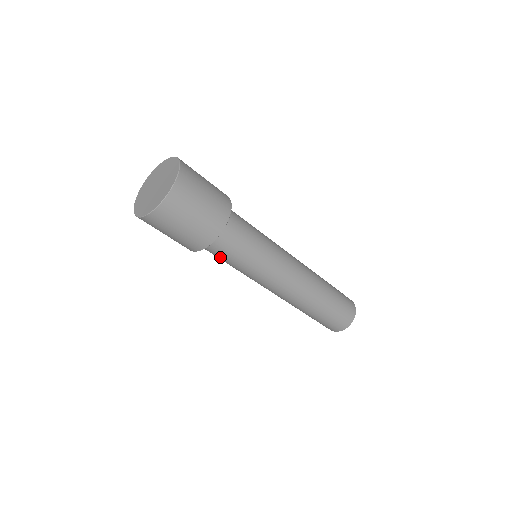
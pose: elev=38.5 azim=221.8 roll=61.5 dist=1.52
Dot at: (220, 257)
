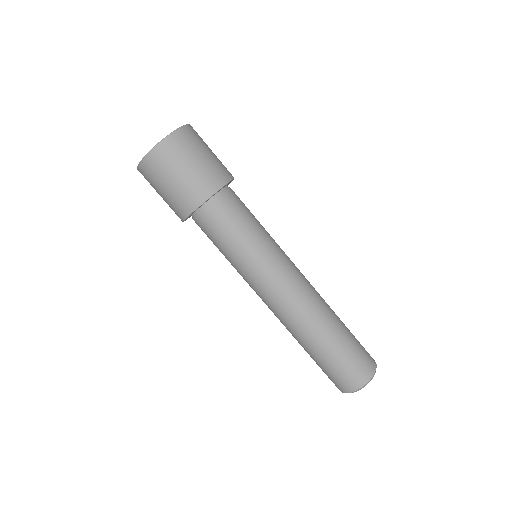
Dot at: (230, 222)
